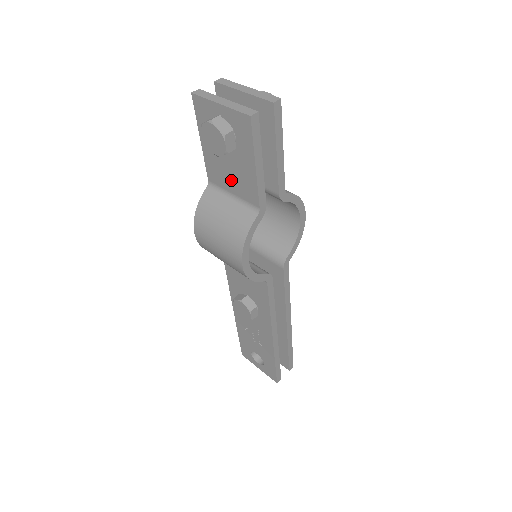
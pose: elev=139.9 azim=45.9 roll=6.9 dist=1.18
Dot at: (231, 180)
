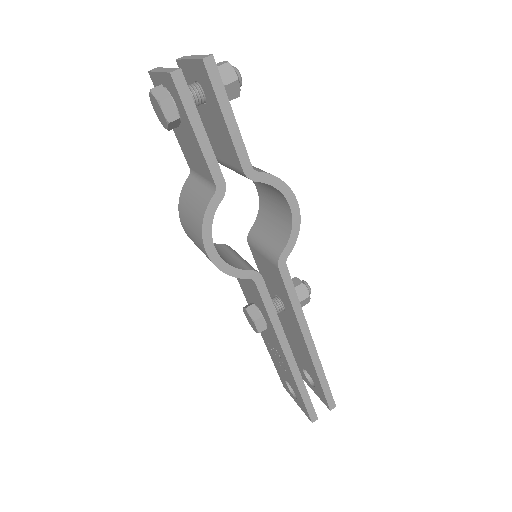
Dot at: (195, 159)
